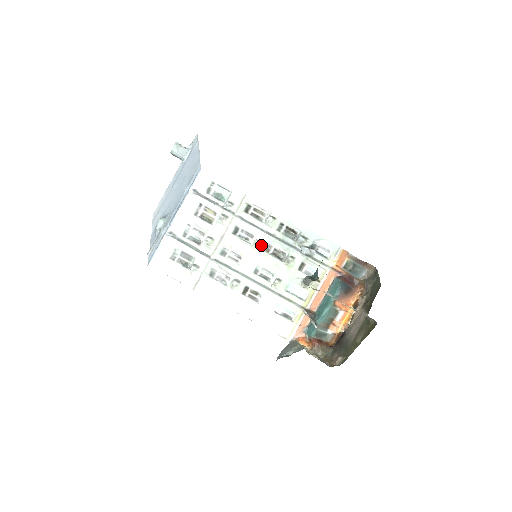
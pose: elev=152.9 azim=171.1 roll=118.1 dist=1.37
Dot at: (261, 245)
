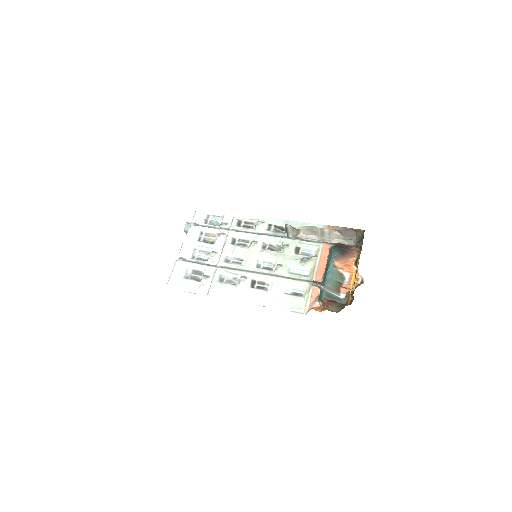
Dot at: (256, 244)
